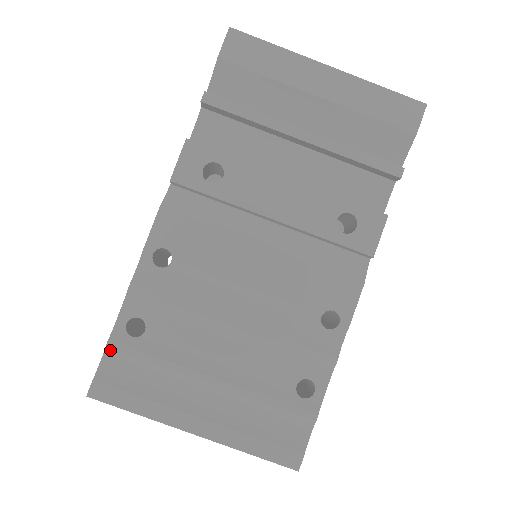
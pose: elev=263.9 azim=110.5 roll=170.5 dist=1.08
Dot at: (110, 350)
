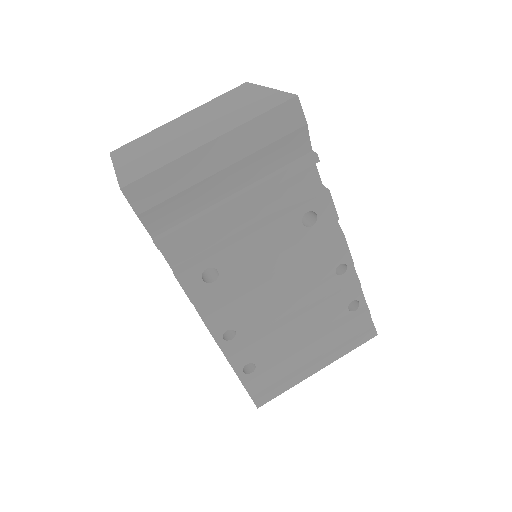
Dot at: (248, 387)
